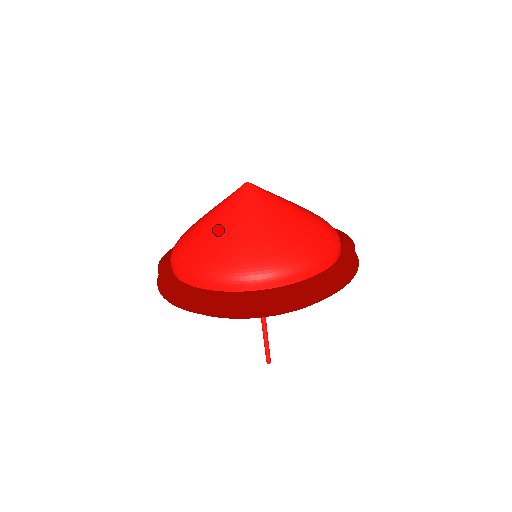
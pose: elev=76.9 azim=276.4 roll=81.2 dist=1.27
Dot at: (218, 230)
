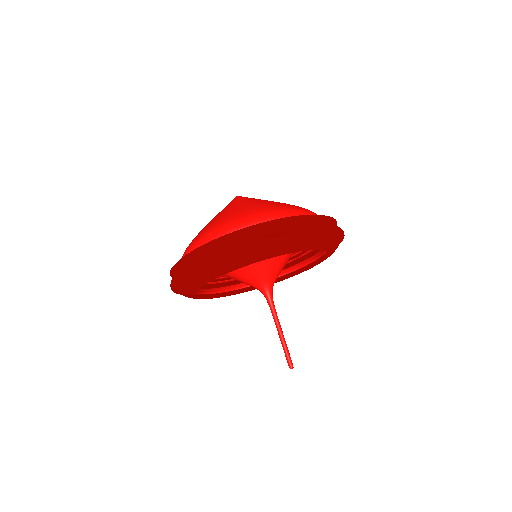
Dot at: (222, 214)
